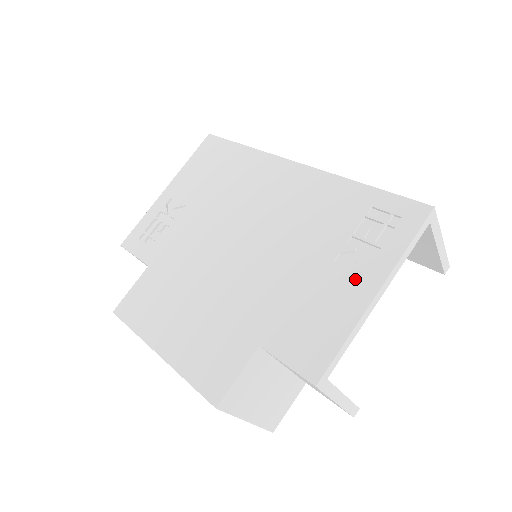
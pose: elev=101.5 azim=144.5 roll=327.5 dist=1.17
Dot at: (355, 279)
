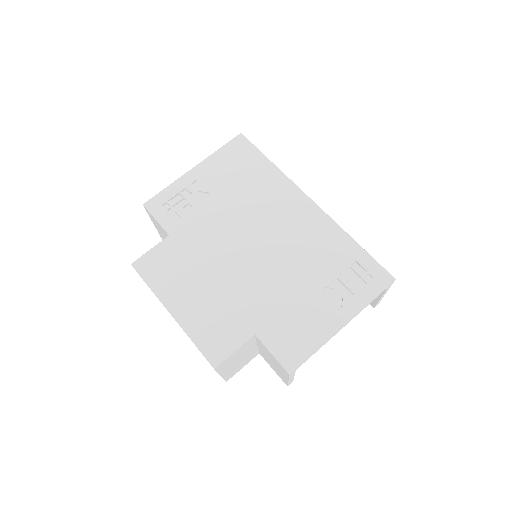
Dot at: (332, 310)
